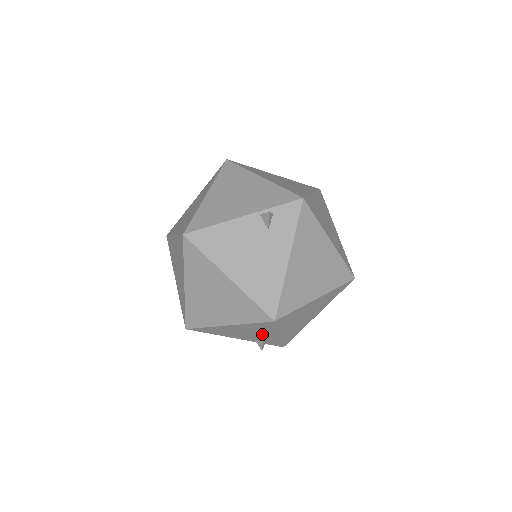
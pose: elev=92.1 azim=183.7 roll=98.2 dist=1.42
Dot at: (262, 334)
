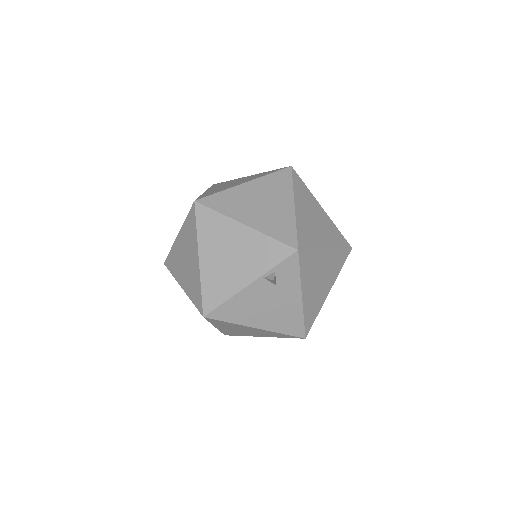
Dot at: occluded
